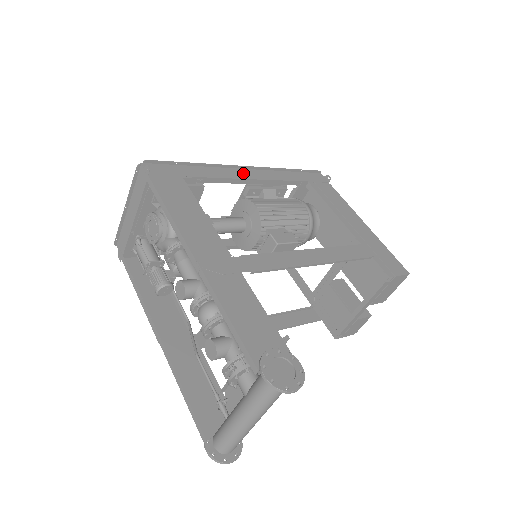
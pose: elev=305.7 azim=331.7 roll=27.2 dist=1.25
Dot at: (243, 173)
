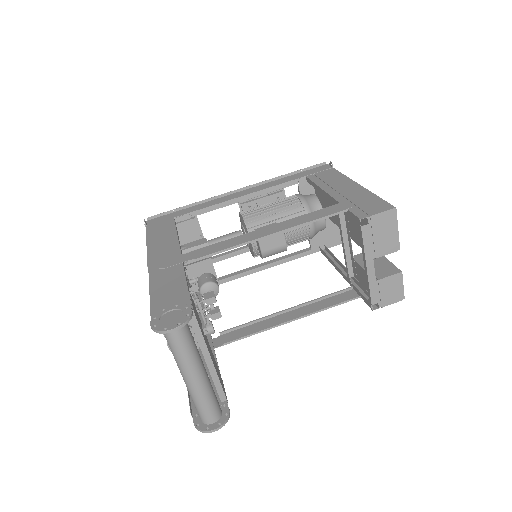
Dot at: (234, 195)
